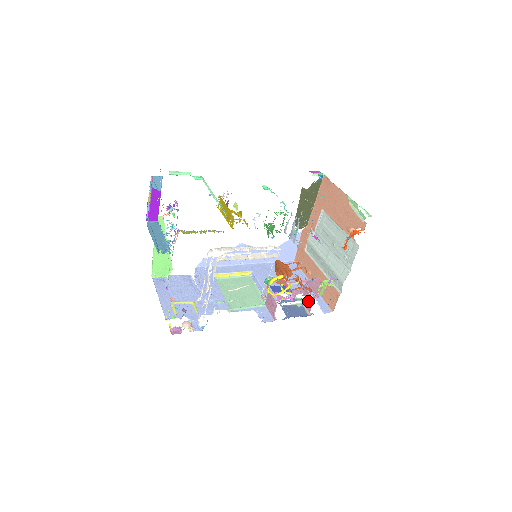
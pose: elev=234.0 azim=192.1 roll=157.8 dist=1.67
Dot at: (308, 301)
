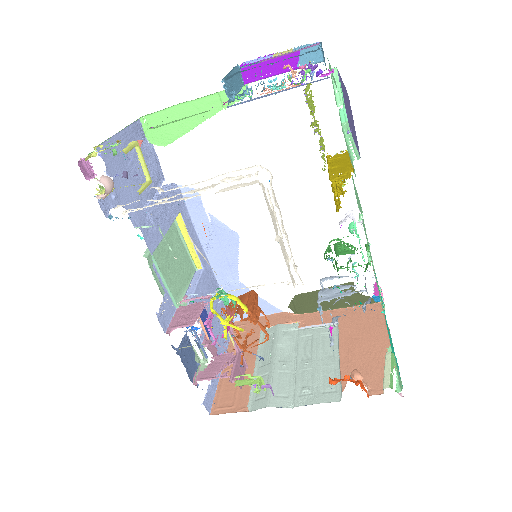
Dot at: (212, 369)
